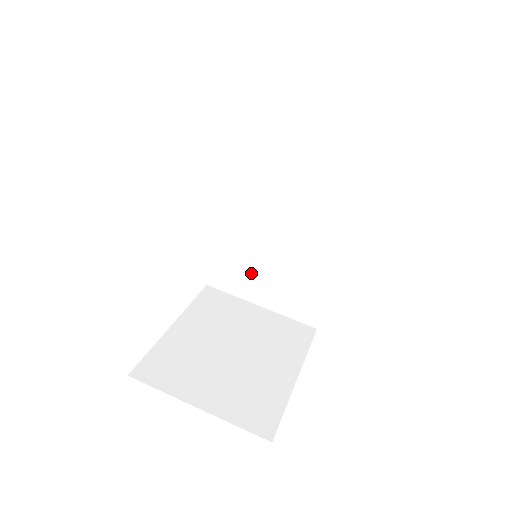
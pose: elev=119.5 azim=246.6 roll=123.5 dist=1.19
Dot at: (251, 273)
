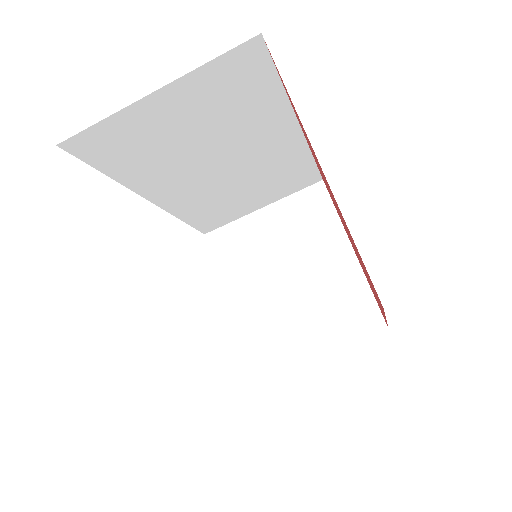
Dot at: (232, 205)
